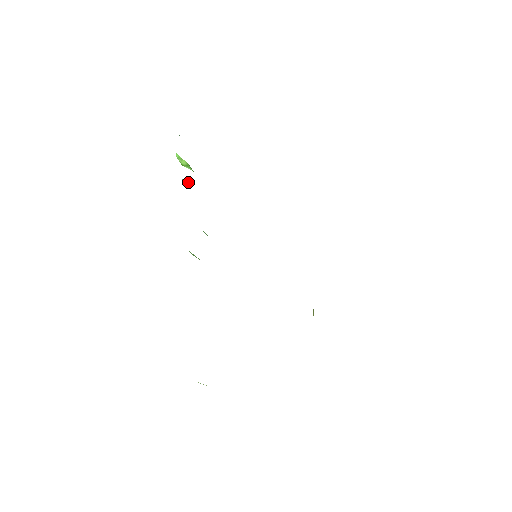
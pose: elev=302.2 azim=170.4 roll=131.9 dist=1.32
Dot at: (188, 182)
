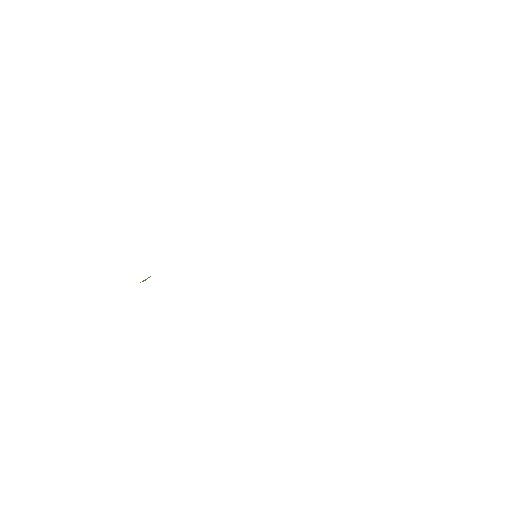
Dot at: occluded
